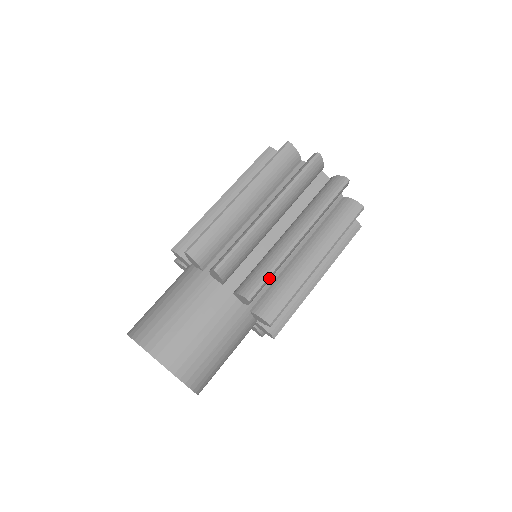
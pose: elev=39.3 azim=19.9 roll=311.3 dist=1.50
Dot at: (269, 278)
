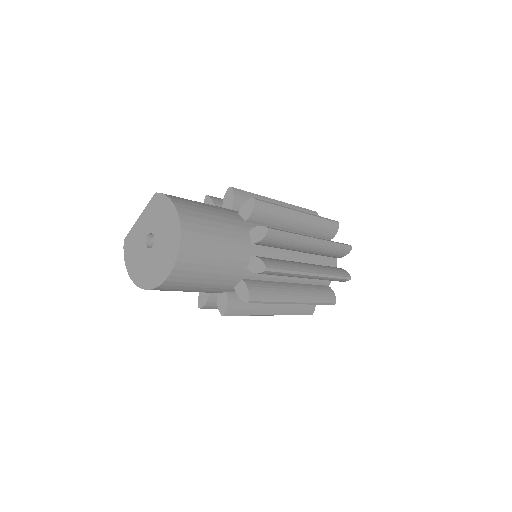
Dot at: (282, 273)
